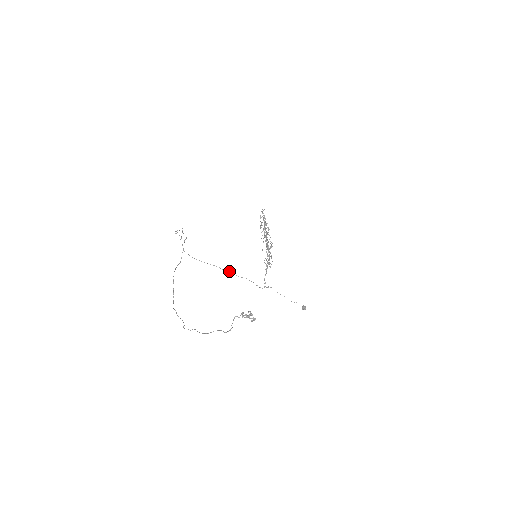
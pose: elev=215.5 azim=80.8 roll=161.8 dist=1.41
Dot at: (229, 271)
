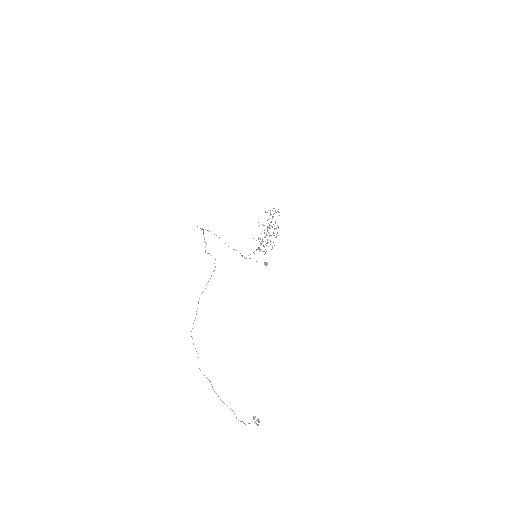
Dot at: occluded
